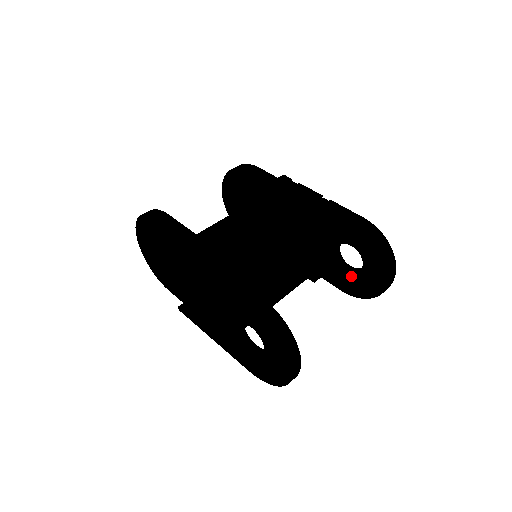
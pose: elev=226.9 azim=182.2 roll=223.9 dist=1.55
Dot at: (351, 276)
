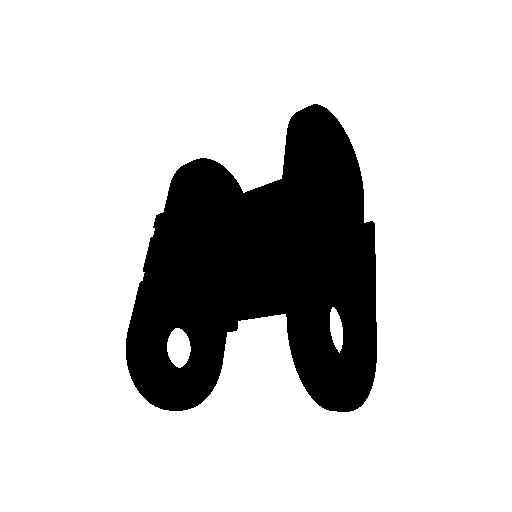
Dot at: occluded
